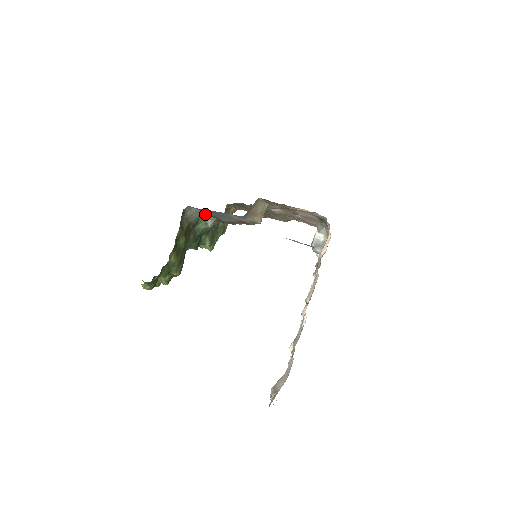
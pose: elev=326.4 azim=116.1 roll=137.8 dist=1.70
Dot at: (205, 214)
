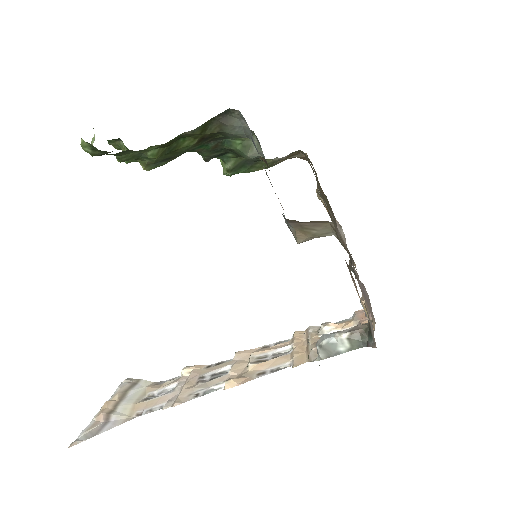
Dot at: occluded
